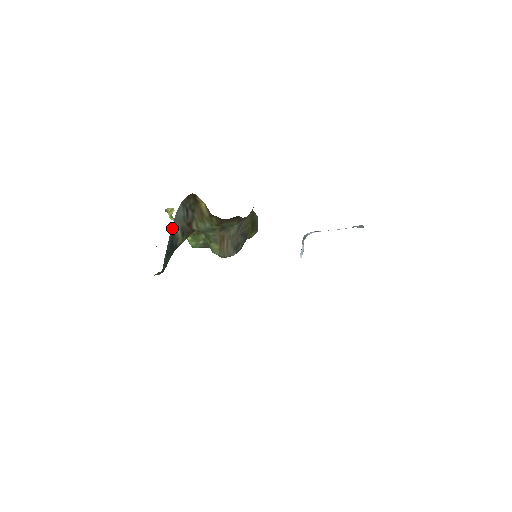
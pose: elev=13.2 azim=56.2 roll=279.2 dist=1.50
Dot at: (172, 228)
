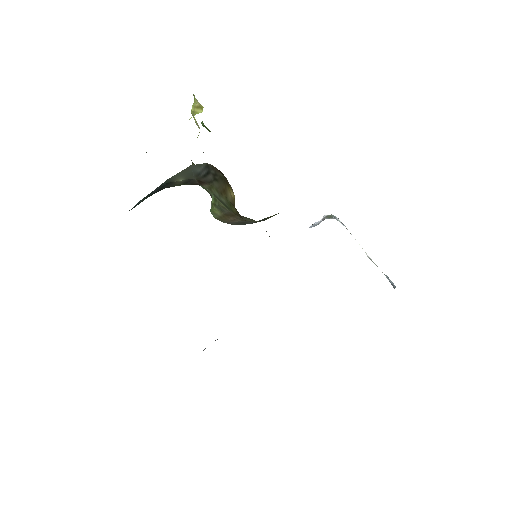
Dot at: (174, 176)
